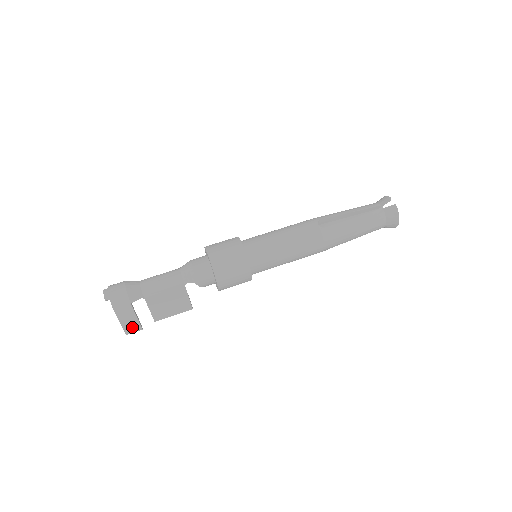
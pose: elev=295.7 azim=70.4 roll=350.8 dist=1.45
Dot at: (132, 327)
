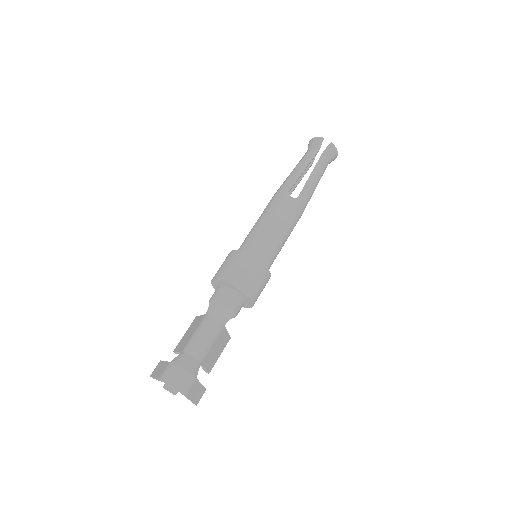
Dot at: (199, 395)
